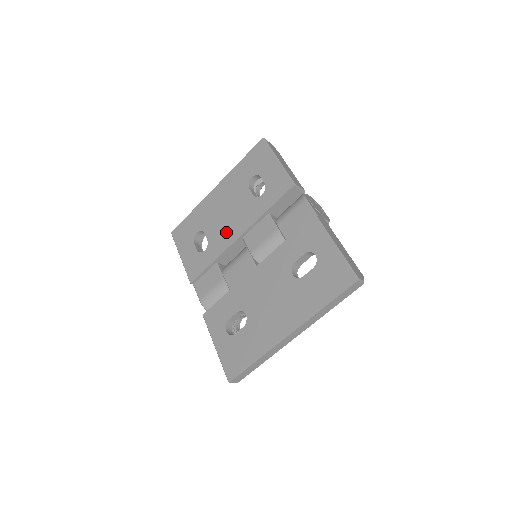
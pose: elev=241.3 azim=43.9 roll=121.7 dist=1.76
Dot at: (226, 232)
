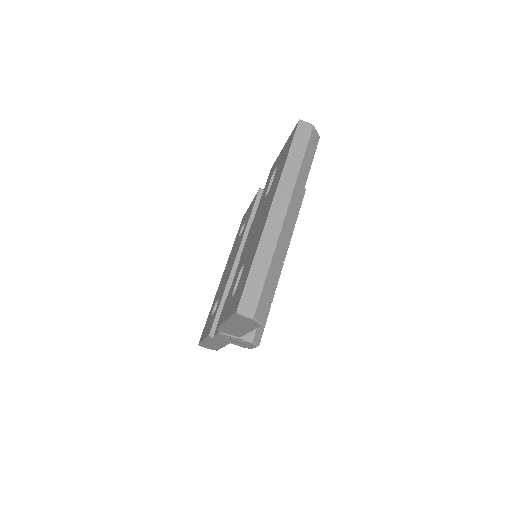
Dot at: (228, 272)
